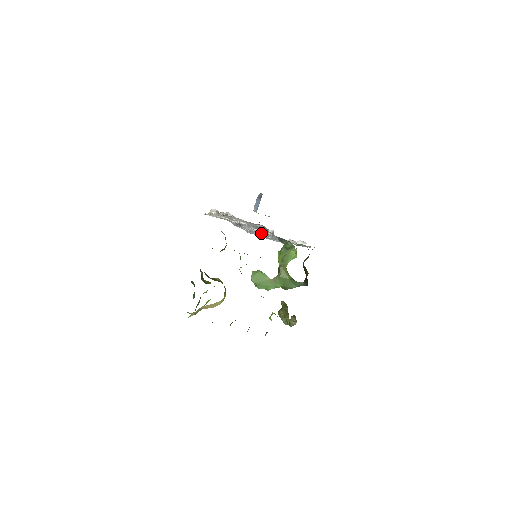
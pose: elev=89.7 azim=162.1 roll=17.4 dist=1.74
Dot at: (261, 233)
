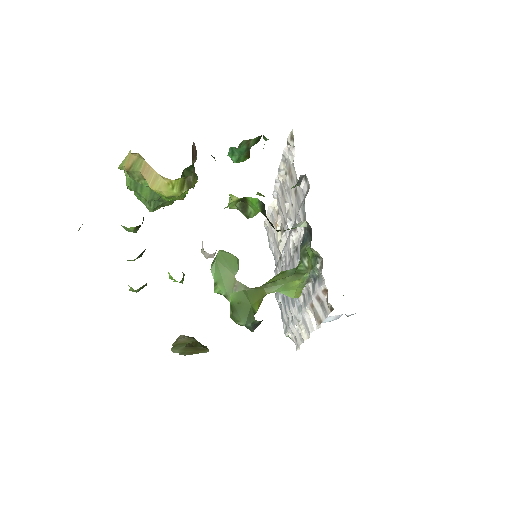
Dot at: (291, 260)
